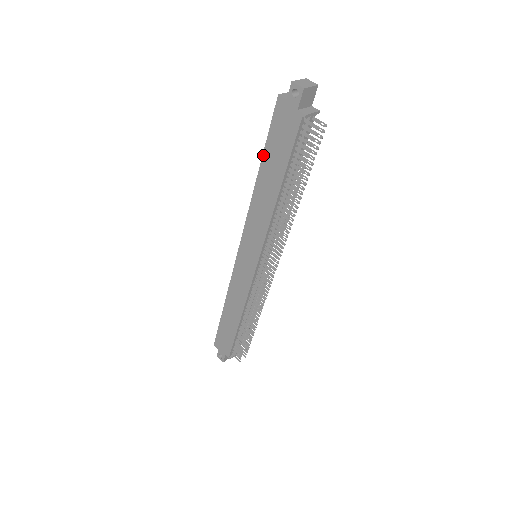
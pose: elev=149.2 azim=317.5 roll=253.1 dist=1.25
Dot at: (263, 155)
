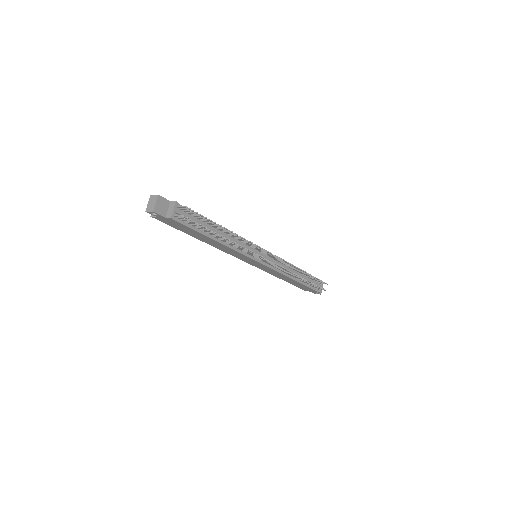
Dot at: occluded
